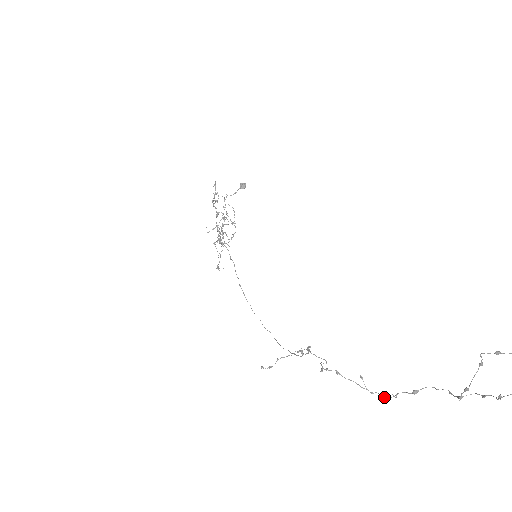
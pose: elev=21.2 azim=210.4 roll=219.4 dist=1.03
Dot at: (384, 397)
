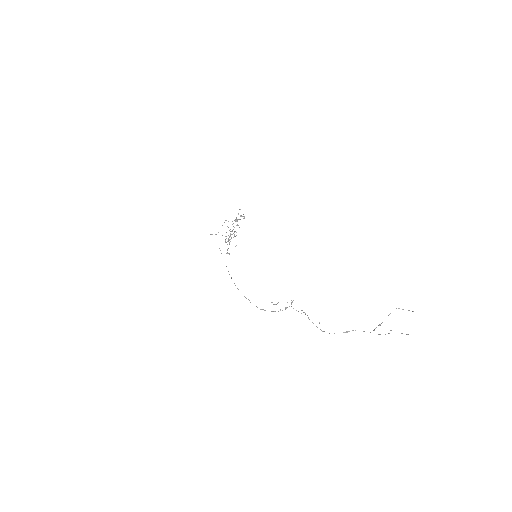
Dot at: (329, 333)
